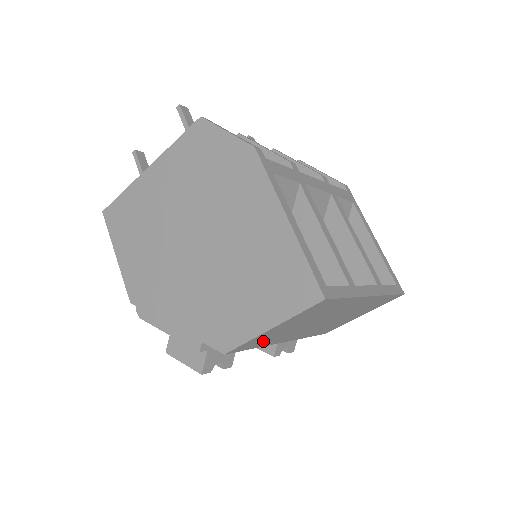
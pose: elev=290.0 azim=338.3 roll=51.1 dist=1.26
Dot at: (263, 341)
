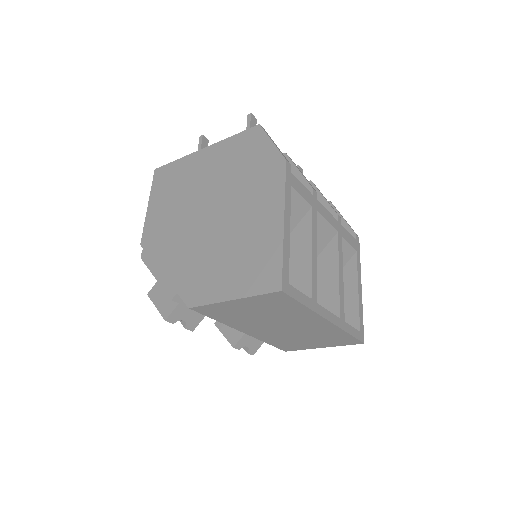
Dot at: (225, 315)
